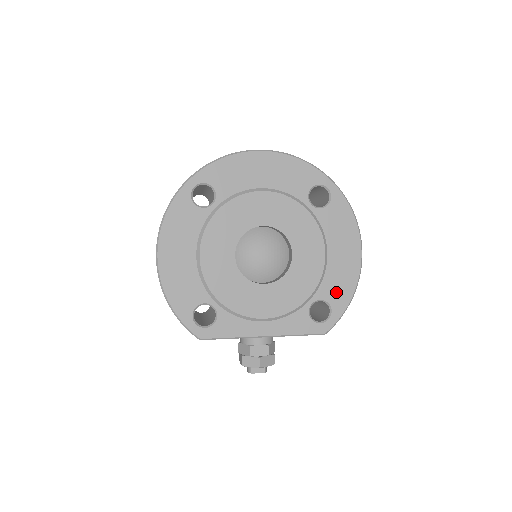
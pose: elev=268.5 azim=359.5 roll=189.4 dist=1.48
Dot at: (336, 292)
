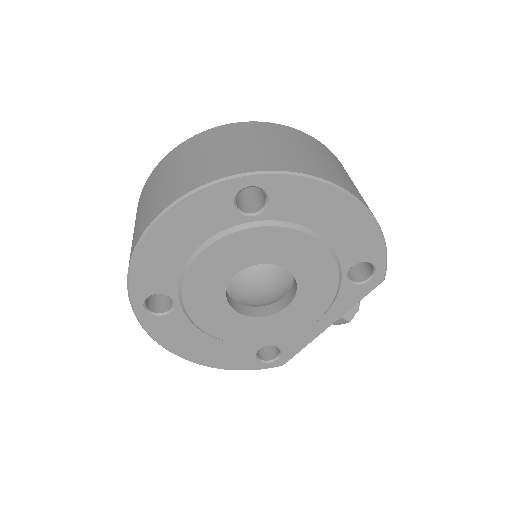
Dot at: (361, 249)
